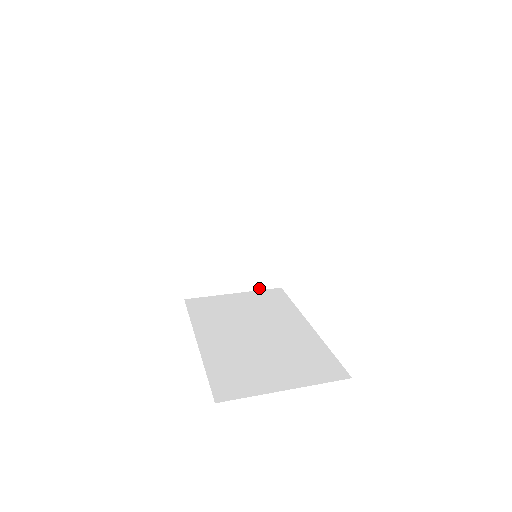
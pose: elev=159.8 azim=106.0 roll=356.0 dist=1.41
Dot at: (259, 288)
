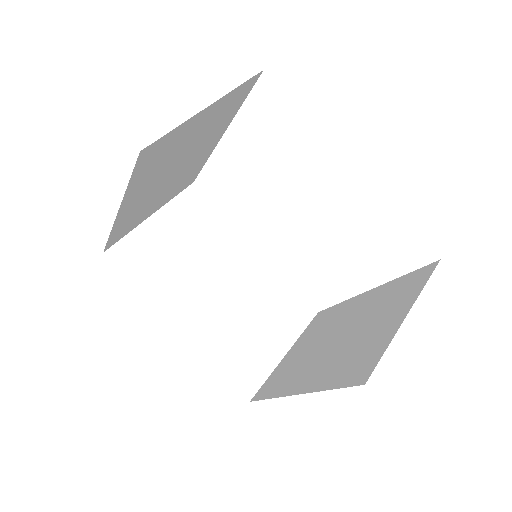
Dot at: (175, 196)
